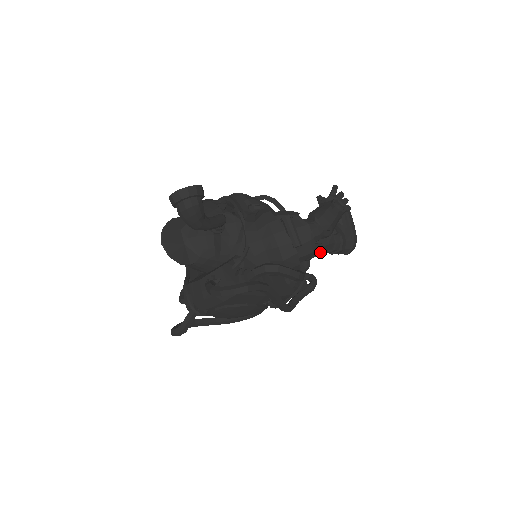
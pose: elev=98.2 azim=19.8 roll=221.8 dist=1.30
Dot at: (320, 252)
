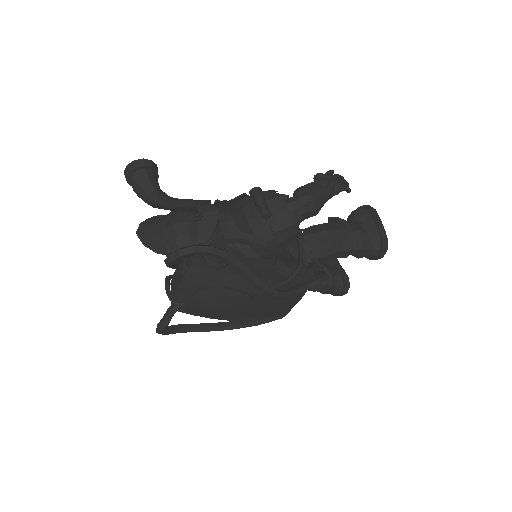
Dot at: (334, 250)
